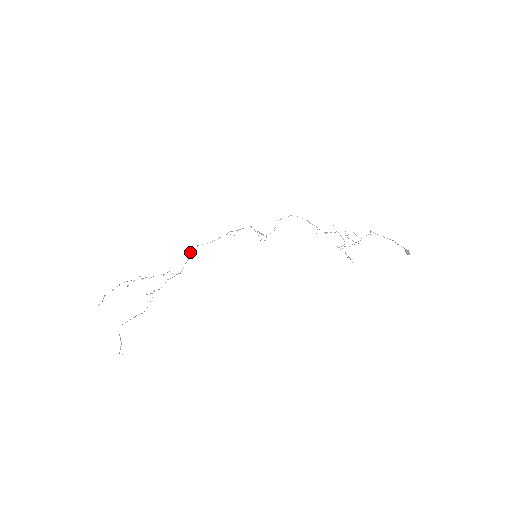
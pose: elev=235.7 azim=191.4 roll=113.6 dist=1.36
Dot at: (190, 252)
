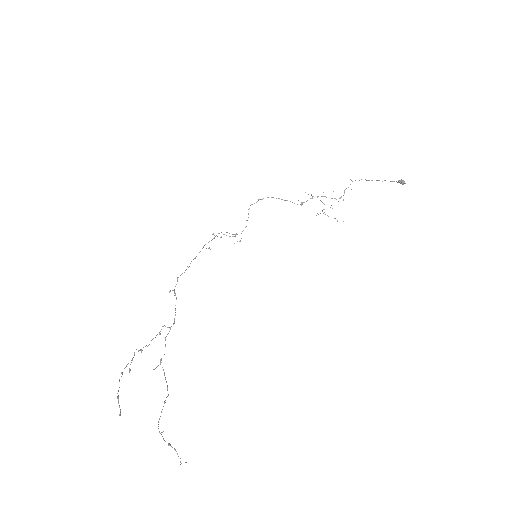
Dot at: (173, 290)
